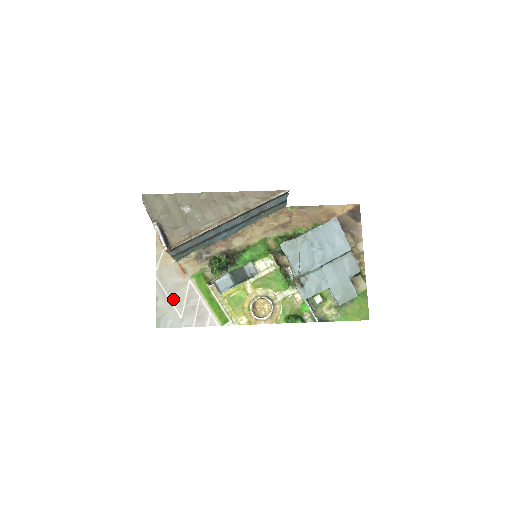
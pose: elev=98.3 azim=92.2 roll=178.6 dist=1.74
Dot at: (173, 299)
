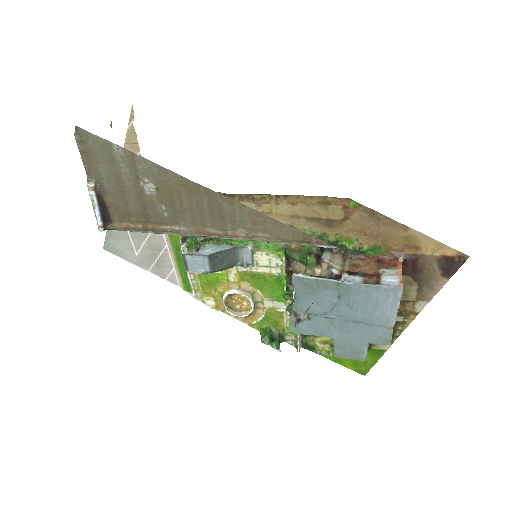
Dot at: occluded
